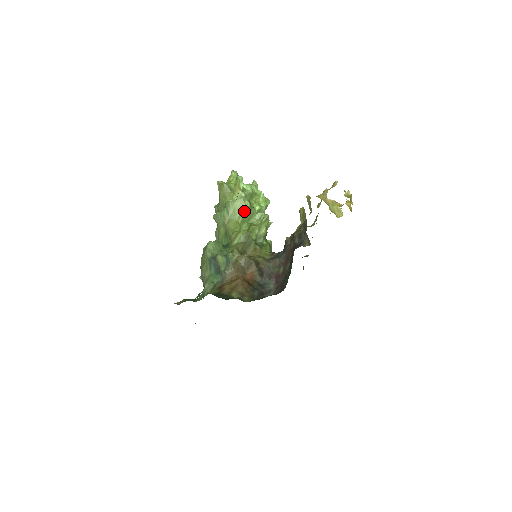
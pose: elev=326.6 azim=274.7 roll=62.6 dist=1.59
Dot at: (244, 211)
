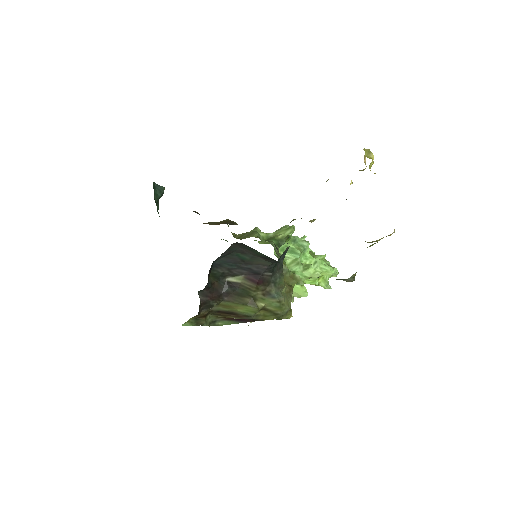
Dot at: occluded
